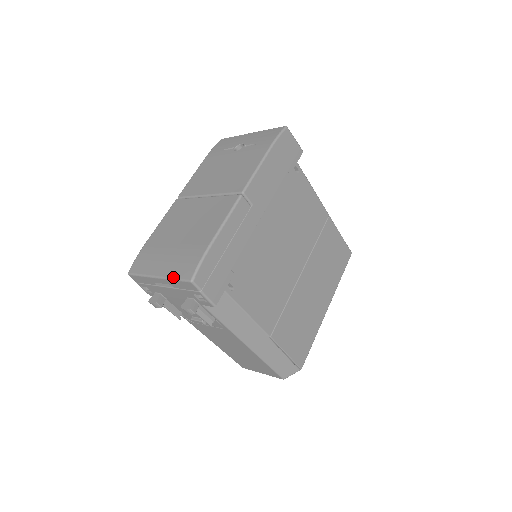
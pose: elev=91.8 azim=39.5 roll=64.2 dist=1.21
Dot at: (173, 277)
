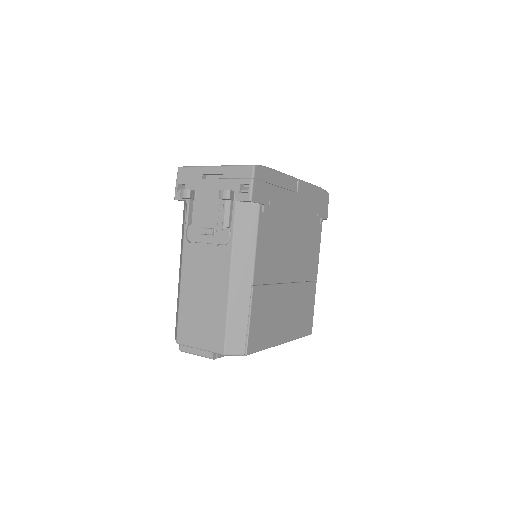
Dot at: (234, 165)
